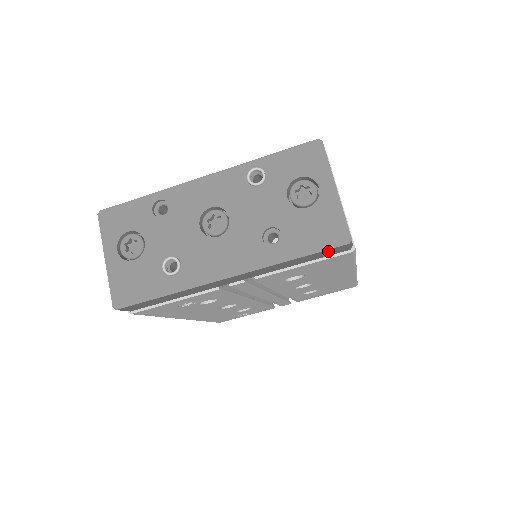
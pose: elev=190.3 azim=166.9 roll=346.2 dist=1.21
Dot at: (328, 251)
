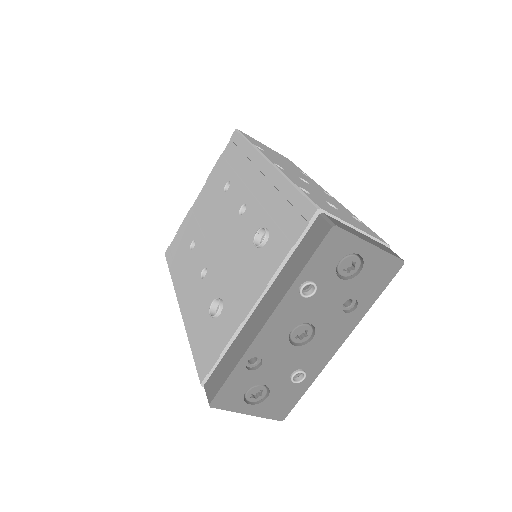
Dot at: occluded
